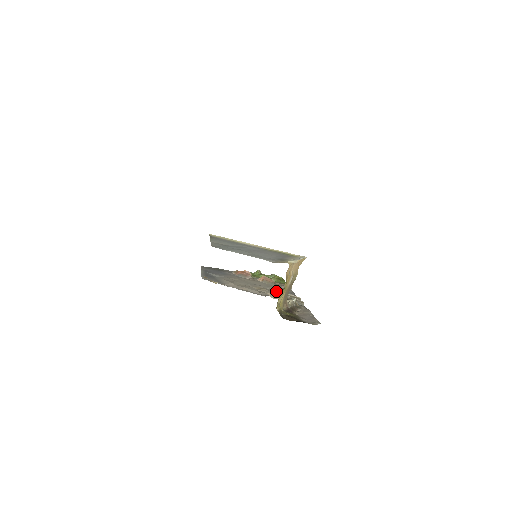
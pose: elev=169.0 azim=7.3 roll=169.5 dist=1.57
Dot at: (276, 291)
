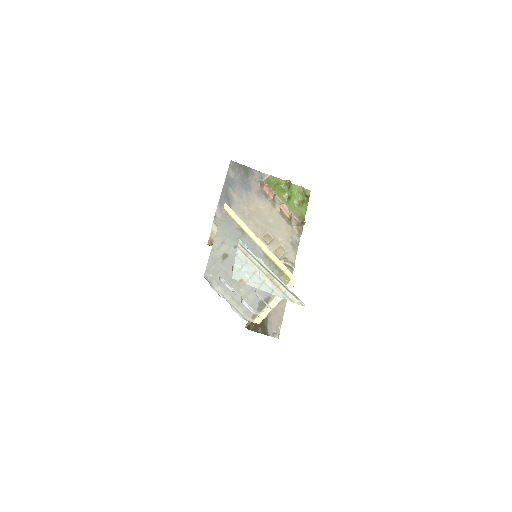
Dot at: (280, 244)
